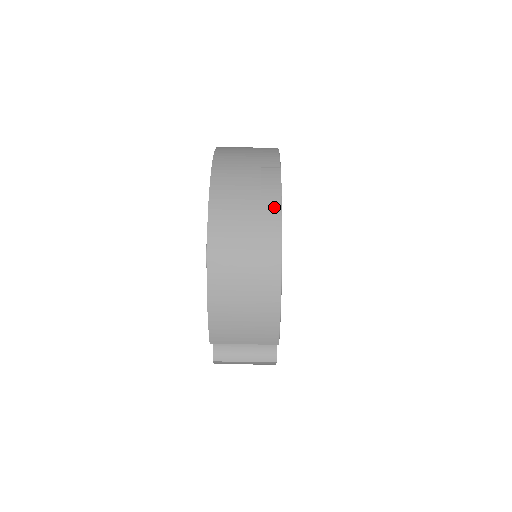
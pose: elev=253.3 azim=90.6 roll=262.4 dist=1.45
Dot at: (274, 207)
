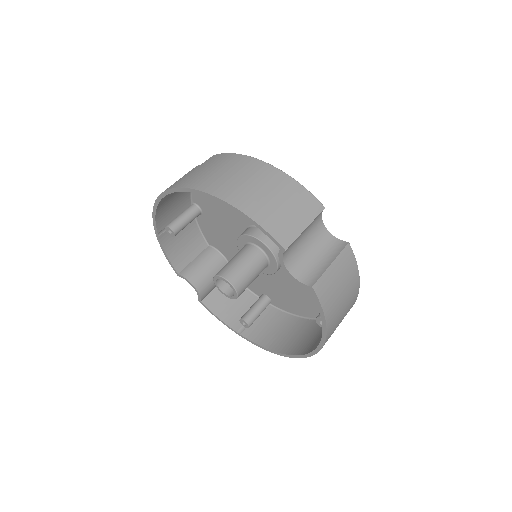
Dot at: (215, 157)
